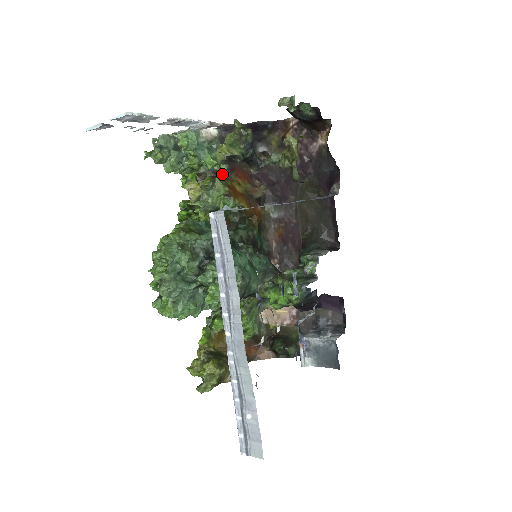
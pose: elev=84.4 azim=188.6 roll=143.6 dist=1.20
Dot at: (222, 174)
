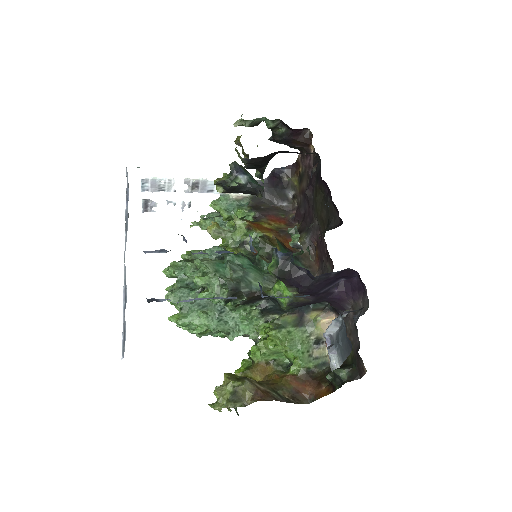
Dot at: (253, 221)
